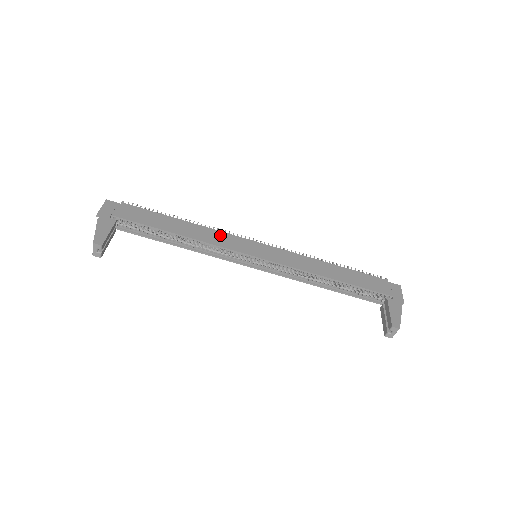
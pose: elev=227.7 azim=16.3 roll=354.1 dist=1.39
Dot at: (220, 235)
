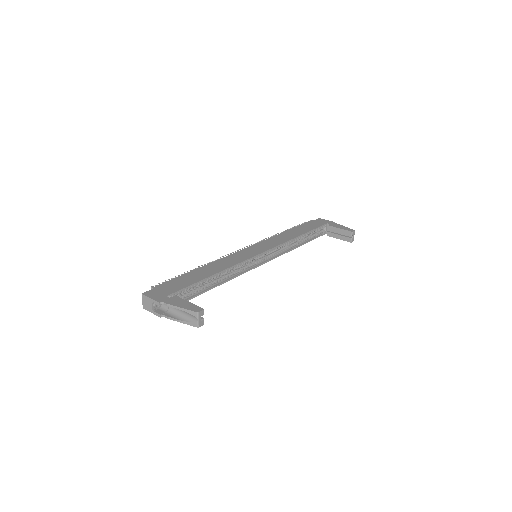
Dot at: (229, 258)
